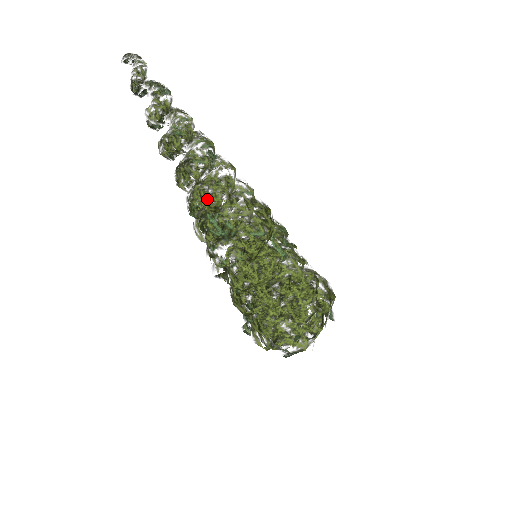
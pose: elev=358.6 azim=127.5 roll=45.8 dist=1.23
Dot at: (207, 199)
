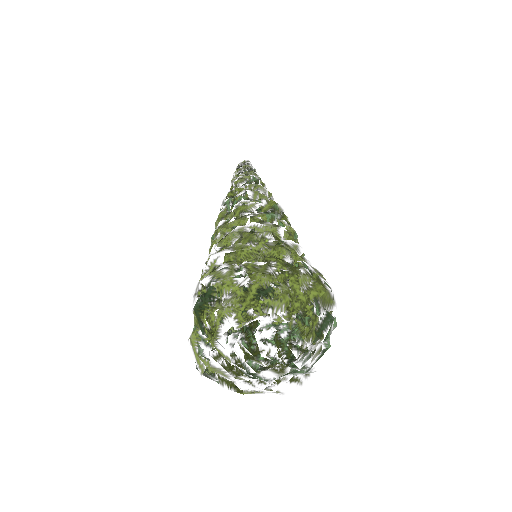
Dot at: (233, 190)
